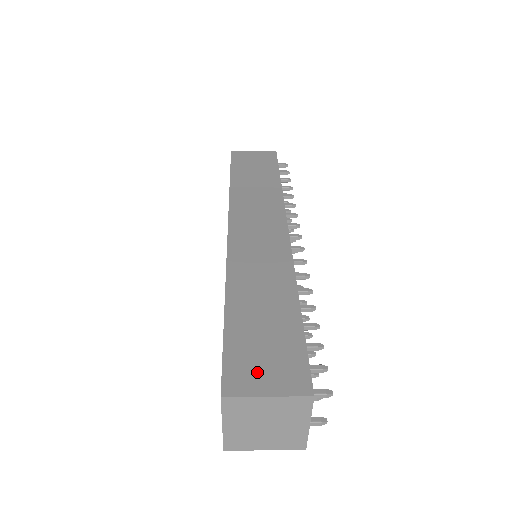
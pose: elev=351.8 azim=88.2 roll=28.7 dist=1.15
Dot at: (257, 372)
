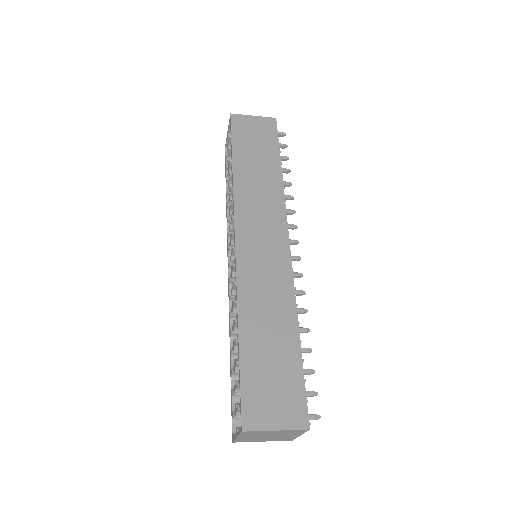
Dot at: (268, 407)
